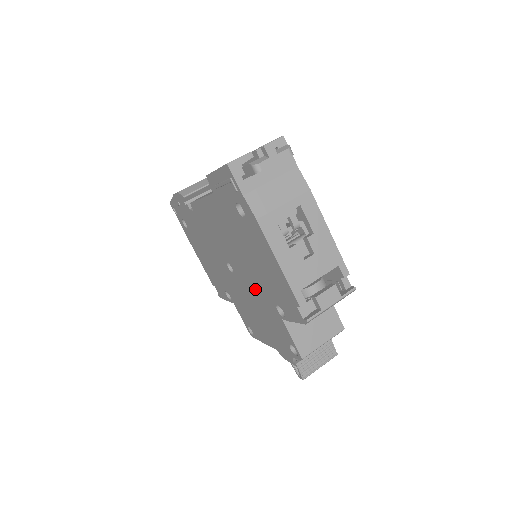
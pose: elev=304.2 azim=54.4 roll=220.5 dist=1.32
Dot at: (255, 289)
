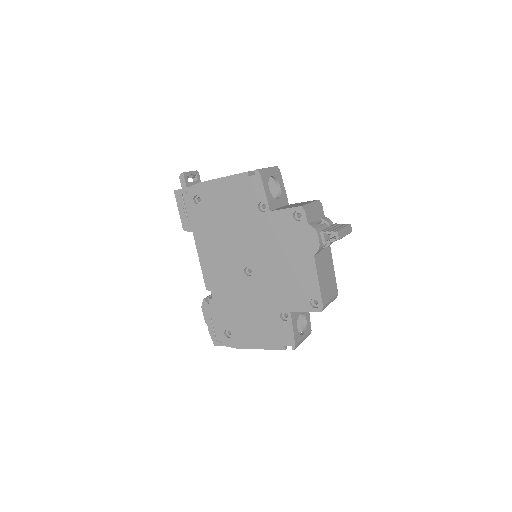
Dot at: (255, 238)
